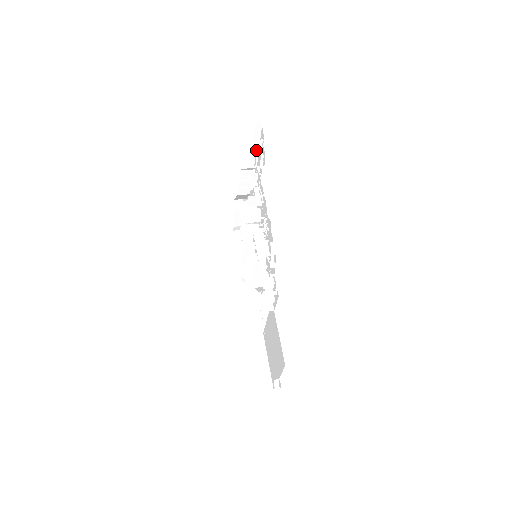
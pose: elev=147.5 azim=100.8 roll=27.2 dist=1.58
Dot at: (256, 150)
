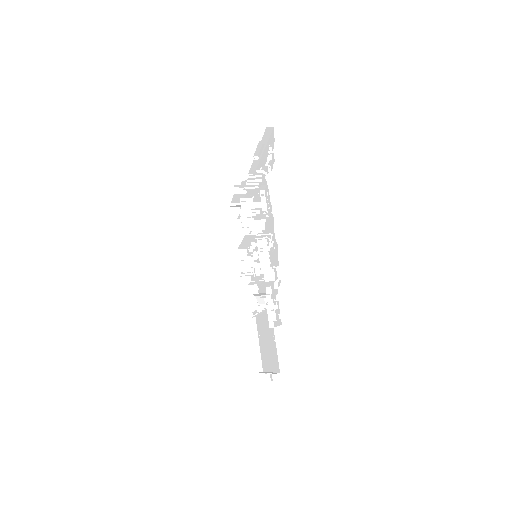
Dot at: (263, 144)
